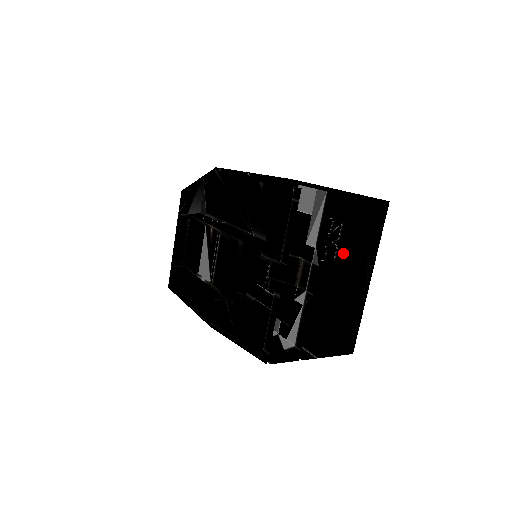
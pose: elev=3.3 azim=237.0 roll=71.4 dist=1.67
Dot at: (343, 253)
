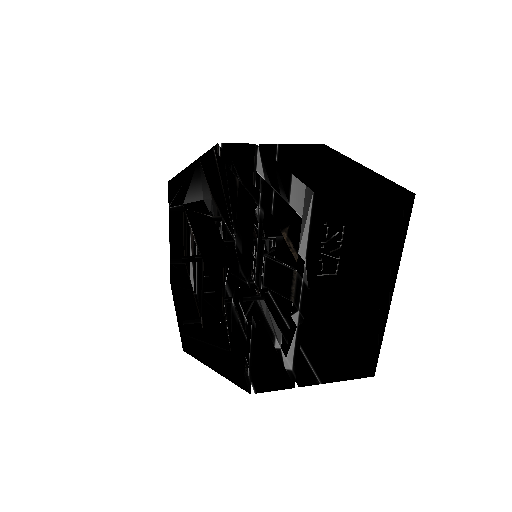
Dot at: (368, 251)
